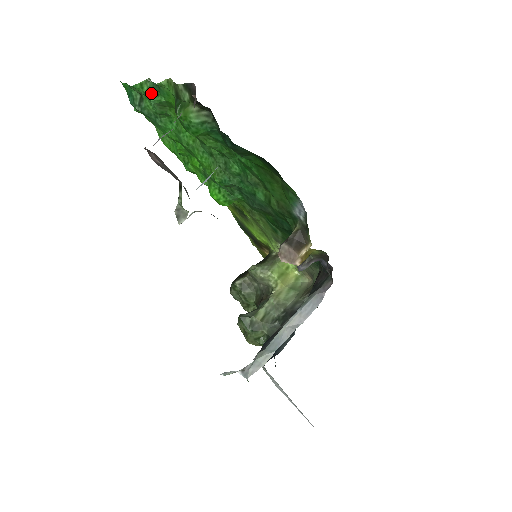
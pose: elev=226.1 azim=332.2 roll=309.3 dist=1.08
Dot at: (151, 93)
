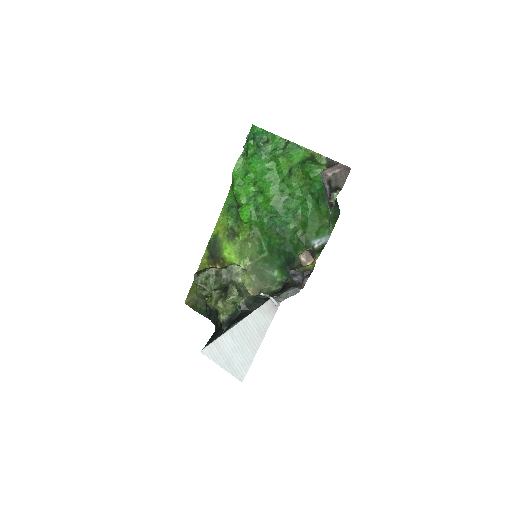
Dot at: (289, 146)
